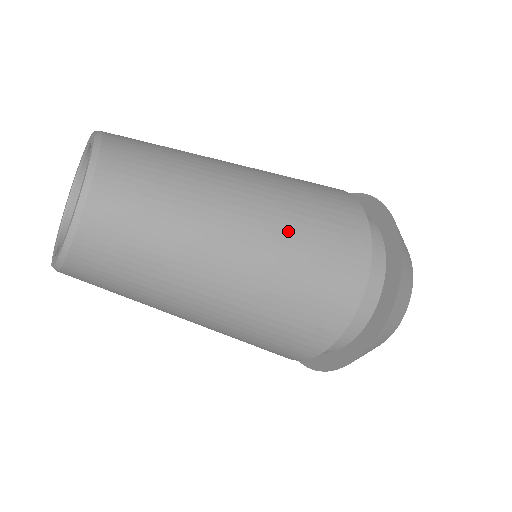
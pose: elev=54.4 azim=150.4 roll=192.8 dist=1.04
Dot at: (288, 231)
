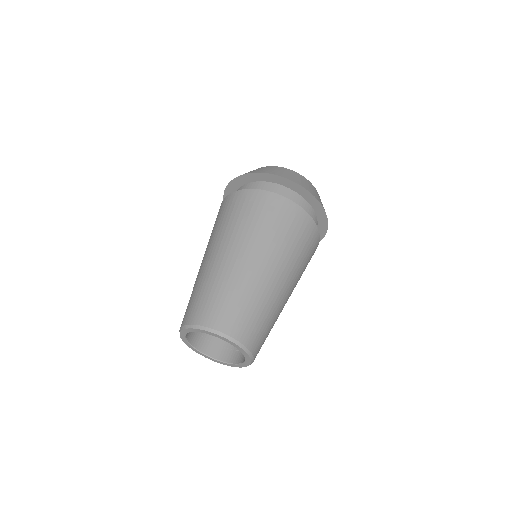
Dot at: (298, 271)
